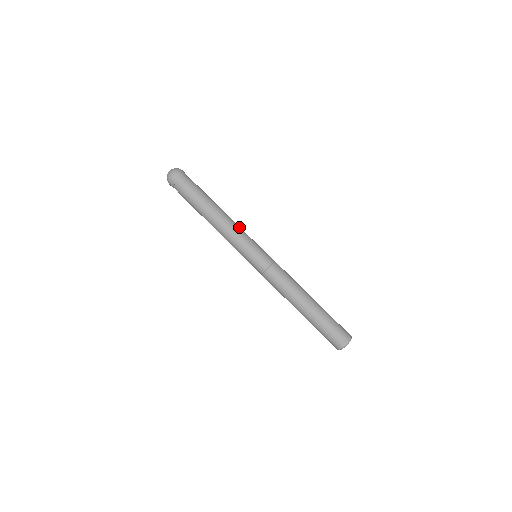
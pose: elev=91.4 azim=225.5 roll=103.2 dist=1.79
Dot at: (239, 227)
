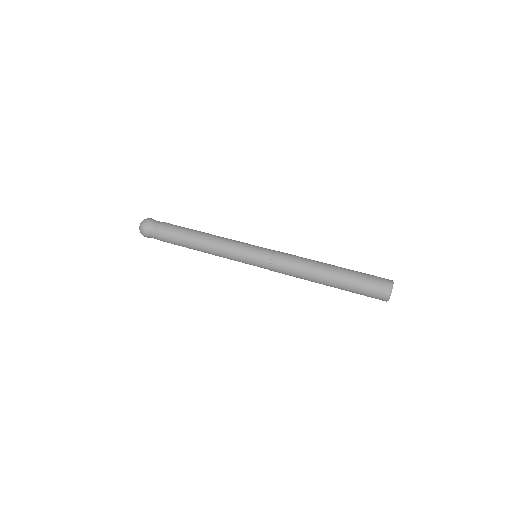
Dot at: (225, 239)
